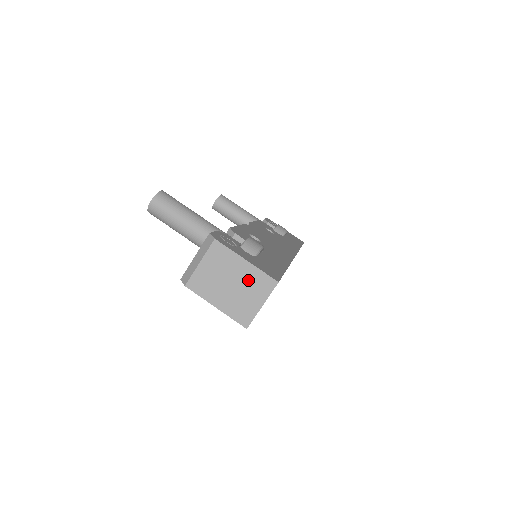
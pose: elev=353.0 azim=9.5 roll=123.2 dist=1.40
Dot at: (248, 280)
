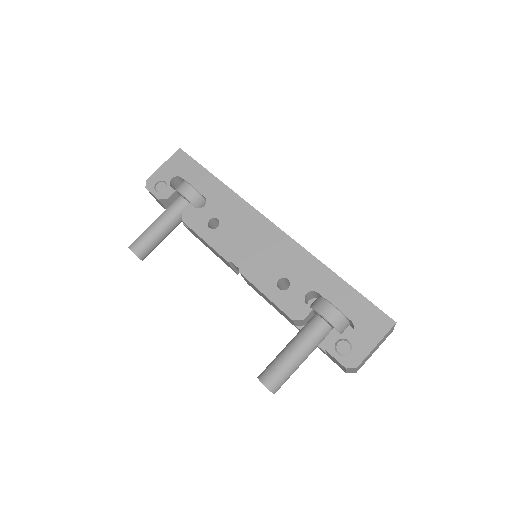
Dot at: (382, 340)
